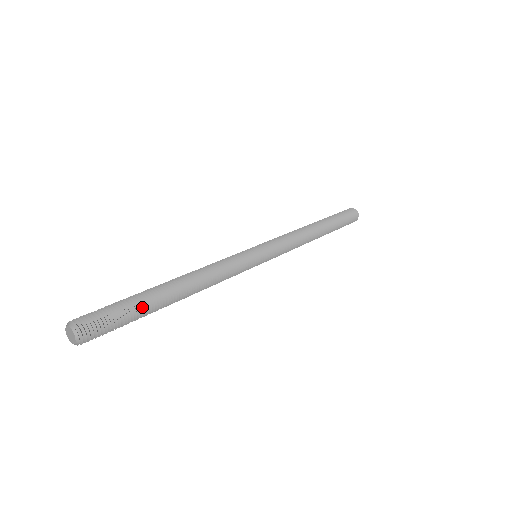
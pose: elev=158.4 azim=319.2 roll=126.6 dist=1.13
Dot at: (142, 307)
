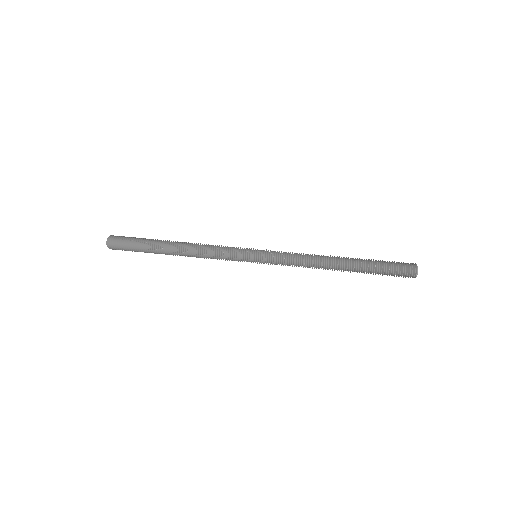
Dot at: (147, 251)
